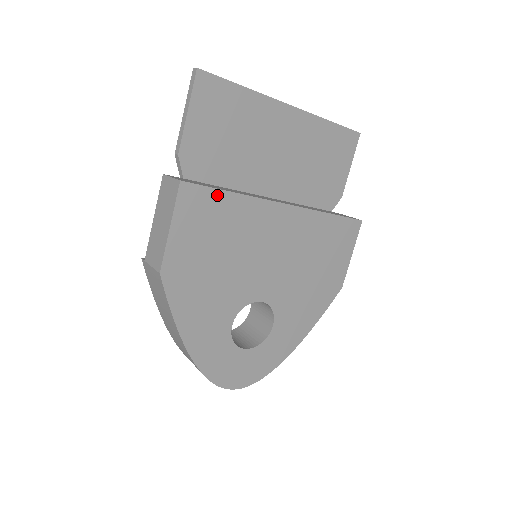
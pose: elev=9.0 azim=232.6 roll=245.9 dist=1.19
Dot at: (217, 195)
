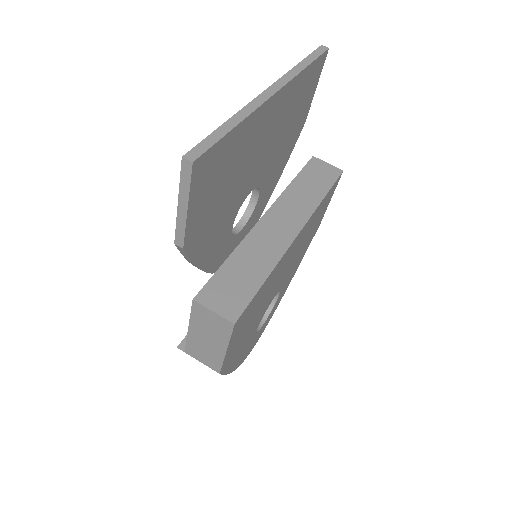
Dot at: (257, 294)
